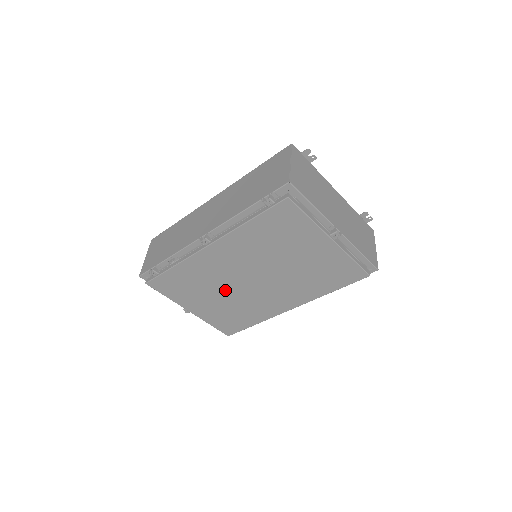
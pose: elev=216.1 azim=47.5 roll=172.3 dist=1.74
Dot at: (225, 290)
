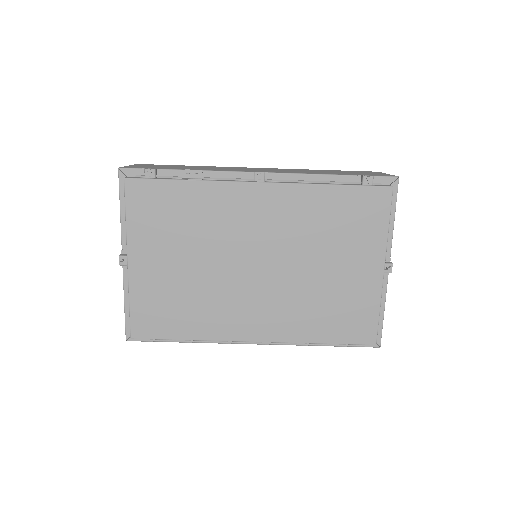
Dot at: (210, 259)
